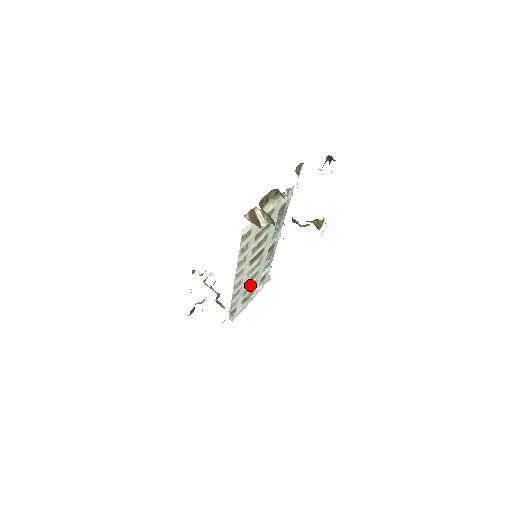
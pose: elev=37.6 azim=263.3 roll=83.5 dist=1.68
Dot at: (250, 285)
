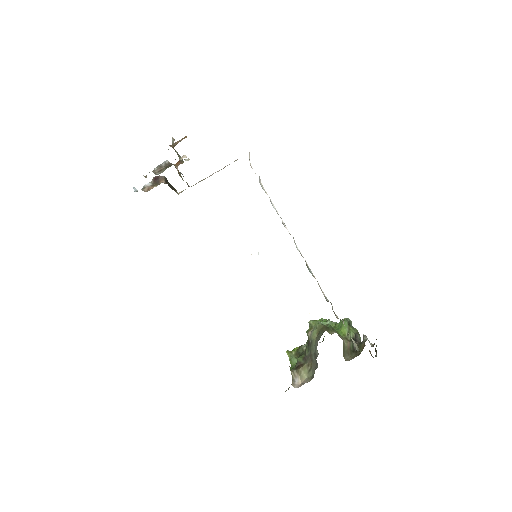
Dot at: occluded
